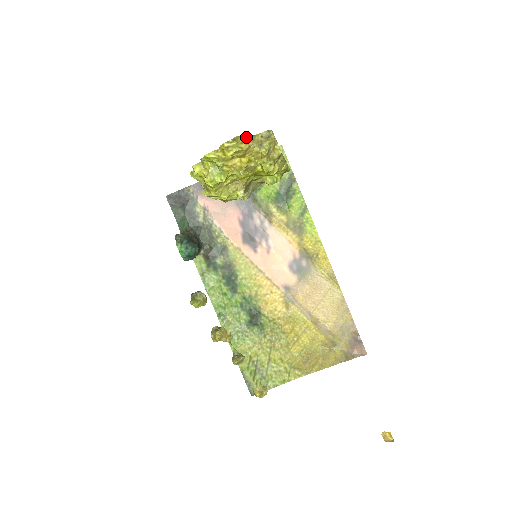
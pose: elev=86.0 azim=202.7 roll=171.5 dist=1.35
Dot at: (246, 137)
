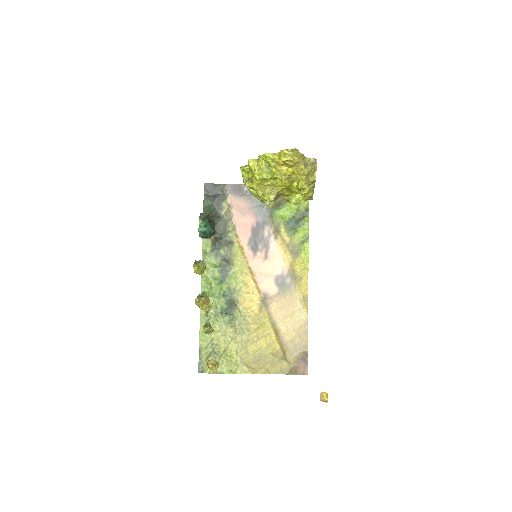
Dot at: (300, 154)
